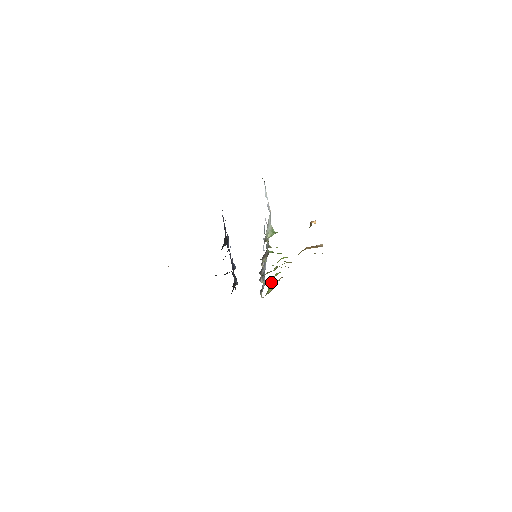
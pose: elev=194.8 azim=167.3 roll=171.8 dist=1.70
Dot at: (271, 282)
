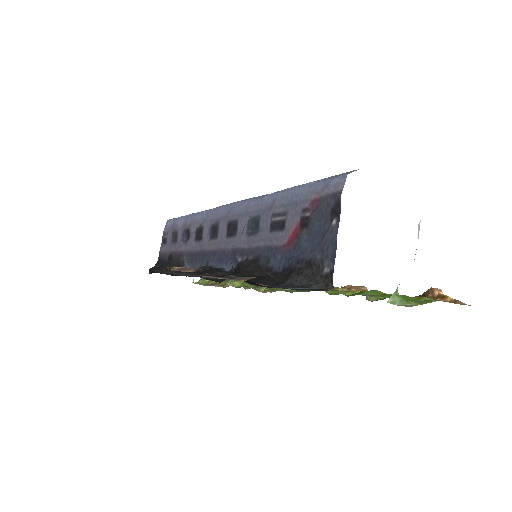
Dot at: occluded
